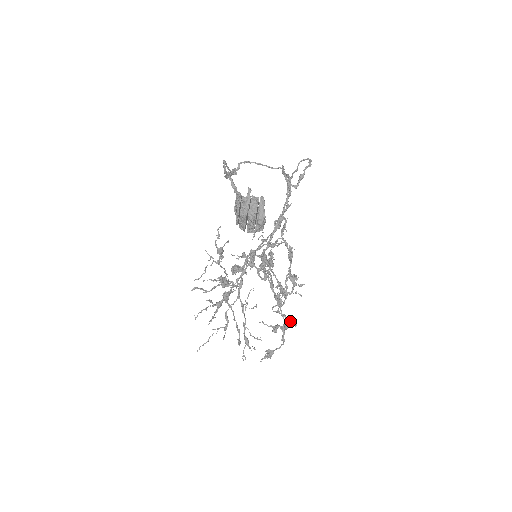
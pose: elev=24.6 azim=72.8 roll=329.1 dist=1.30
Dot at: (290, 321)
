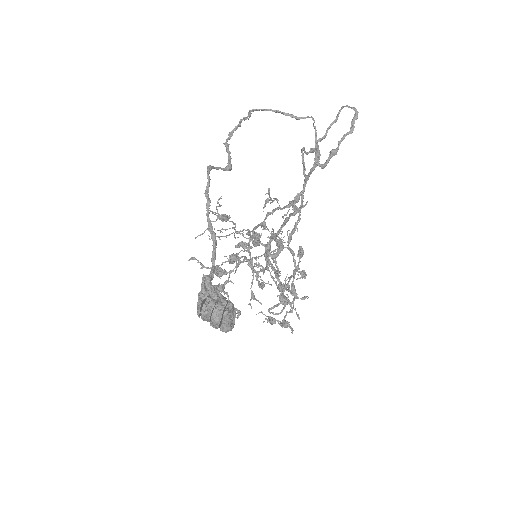
Dot at: (288, 323)
